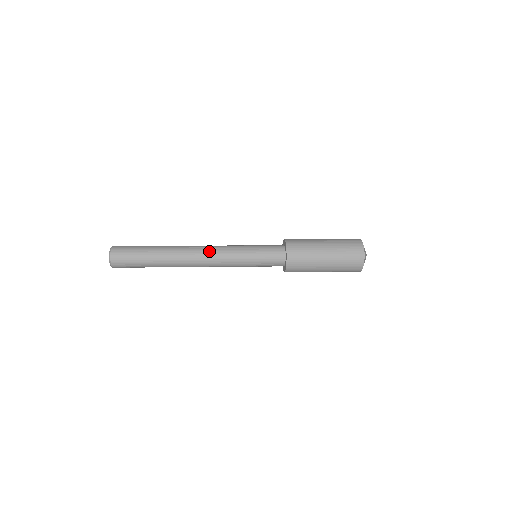
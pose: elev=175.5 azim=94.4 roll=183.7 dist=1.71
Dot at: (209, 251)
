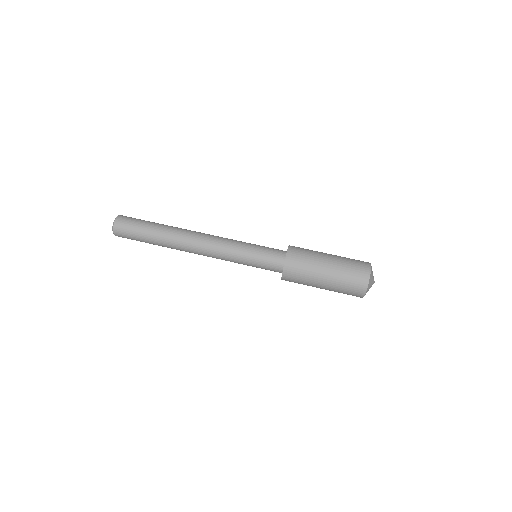
Dot at: (206, 253)
